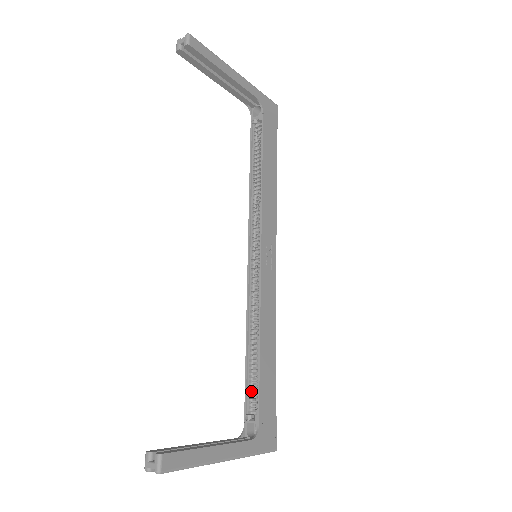
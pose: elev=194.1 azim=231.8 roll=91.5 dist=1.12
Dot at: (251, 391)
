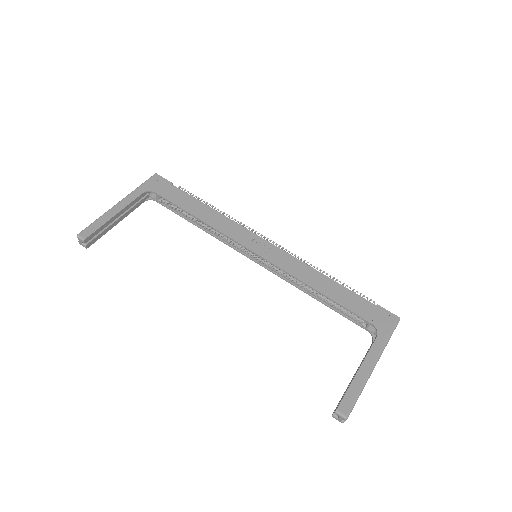
Dot at: (347, 314)
